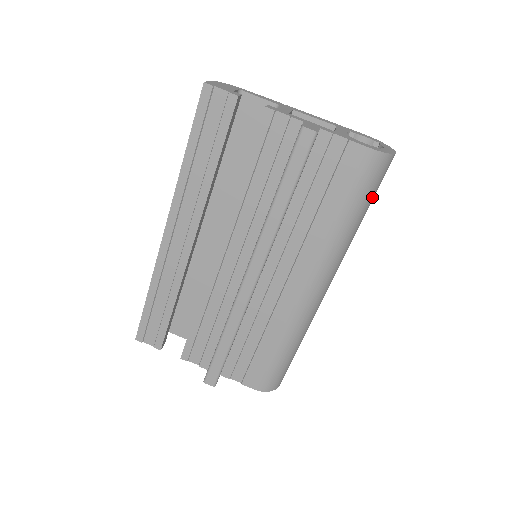
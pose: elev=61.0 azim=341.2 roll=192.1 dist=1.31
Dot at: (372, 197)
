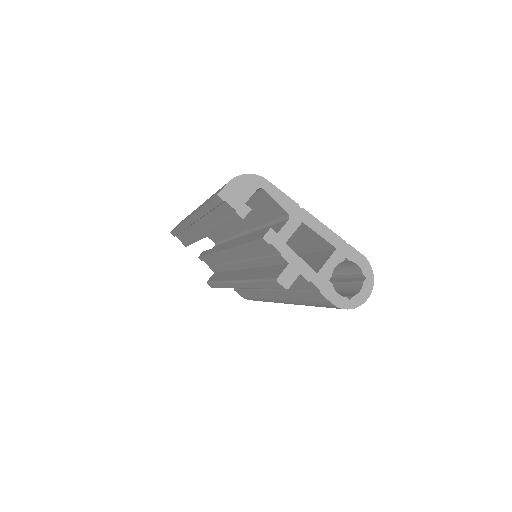
Dot at: occluded
